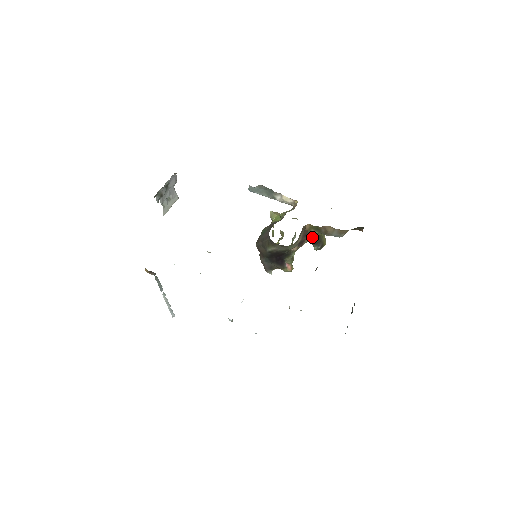
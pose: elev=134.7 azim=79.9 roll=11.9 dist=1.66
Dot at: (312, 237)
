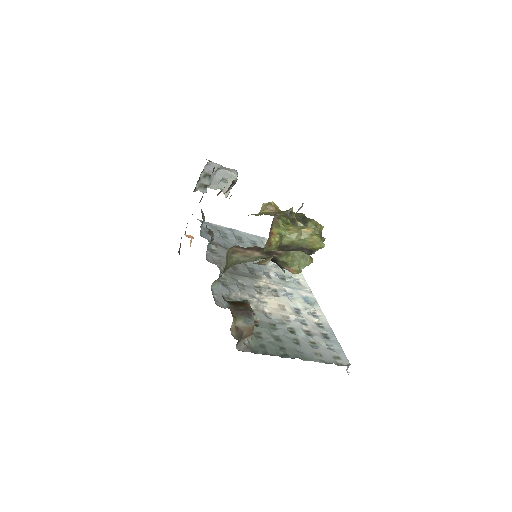
Dot at: occluded
